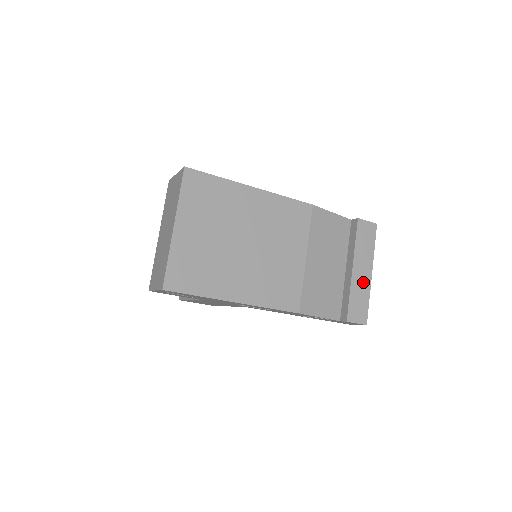
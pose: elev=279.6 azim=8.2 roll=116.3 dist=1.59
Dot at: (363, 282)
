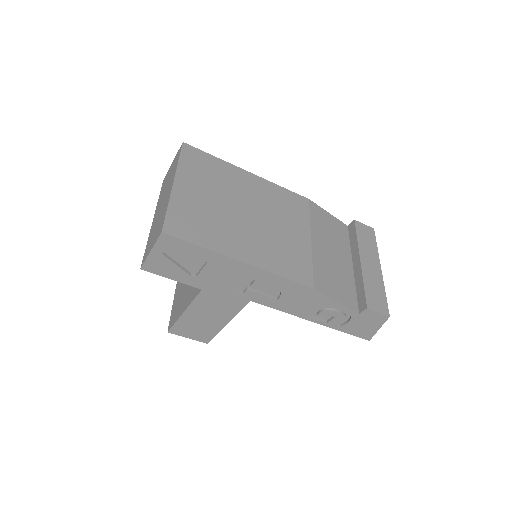
Dot at: (374, 275)
